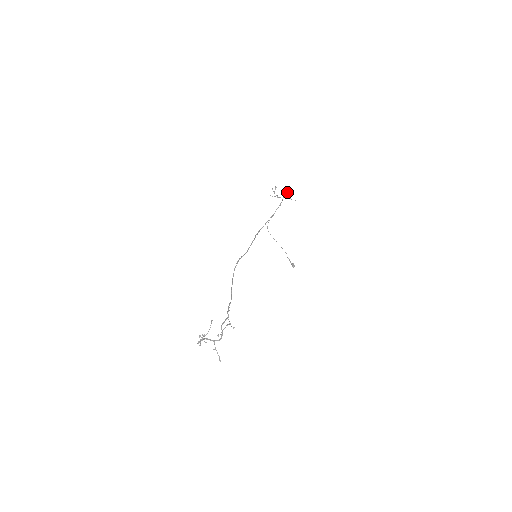
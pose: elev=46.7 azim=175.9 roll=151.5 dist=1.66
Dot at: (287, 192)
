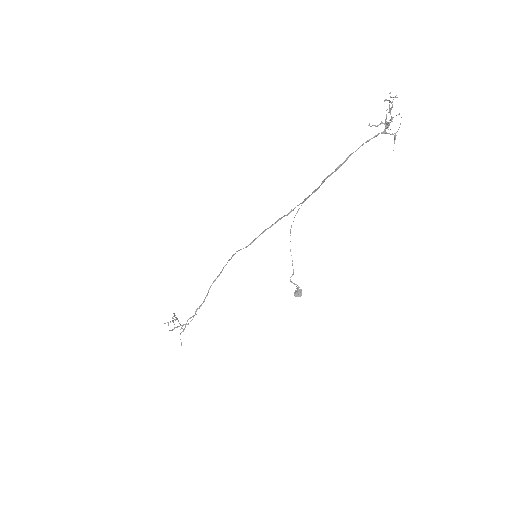
Dot at: (388, 127)
